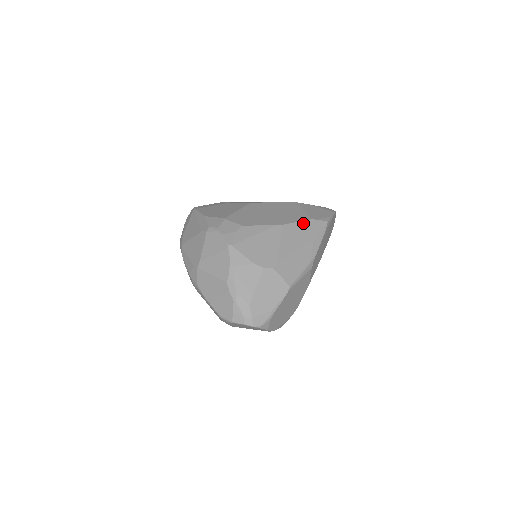
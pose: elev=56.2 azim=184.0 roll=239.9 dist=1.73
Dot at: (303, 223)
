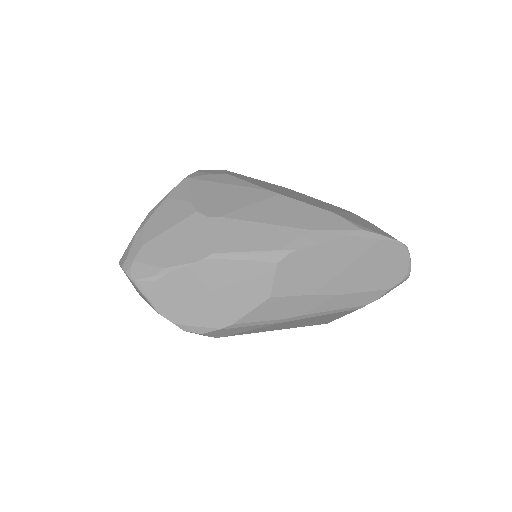
Dot at: (315, 209)
